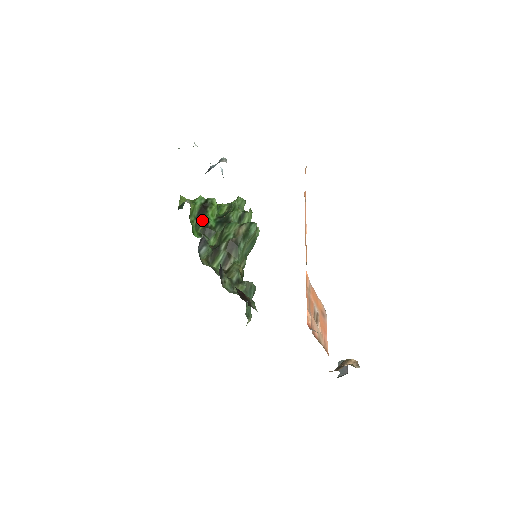
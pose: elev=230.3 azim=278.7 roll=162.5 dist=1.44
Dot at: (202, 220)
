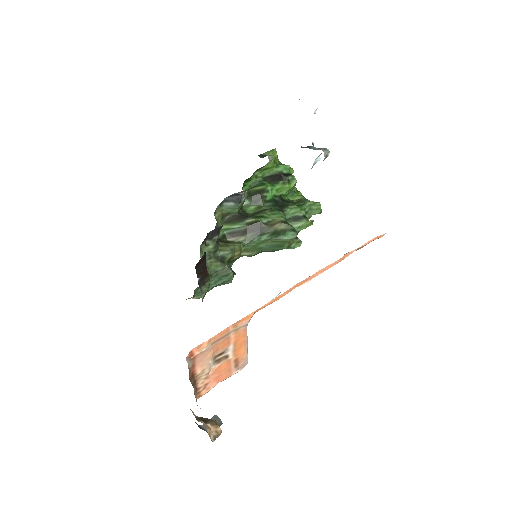
Dot at: (265, 184)
